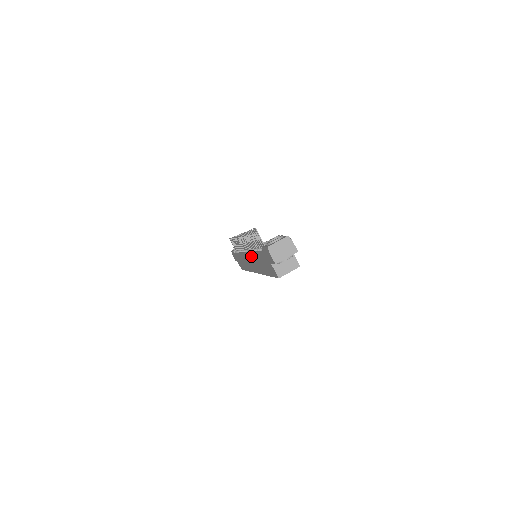
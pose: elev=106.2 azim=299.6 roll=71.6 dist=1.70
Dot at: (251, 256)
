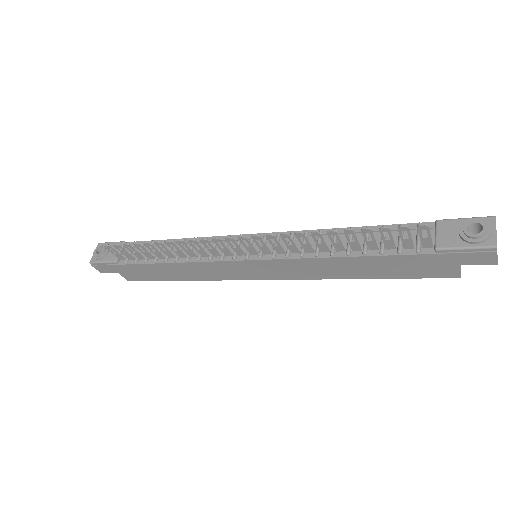
Dot at: (299, 263)
